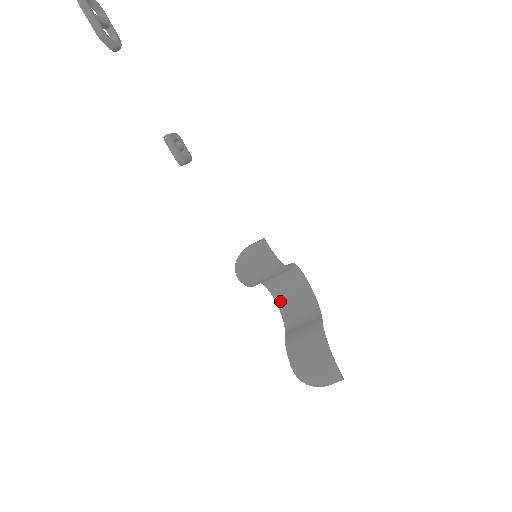
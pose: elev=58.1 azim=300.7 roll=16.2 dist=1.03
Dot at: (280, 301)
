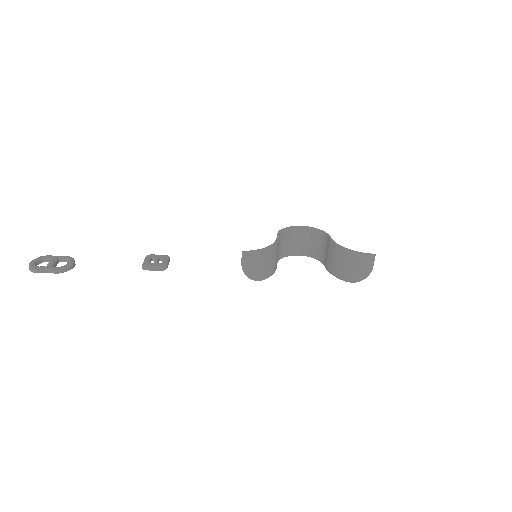
Dot at: (303, 253)
